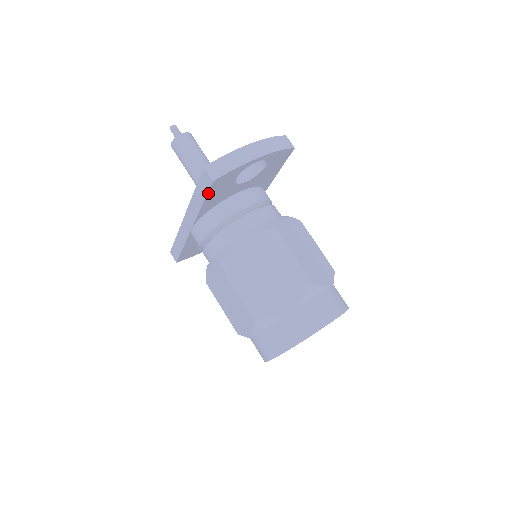
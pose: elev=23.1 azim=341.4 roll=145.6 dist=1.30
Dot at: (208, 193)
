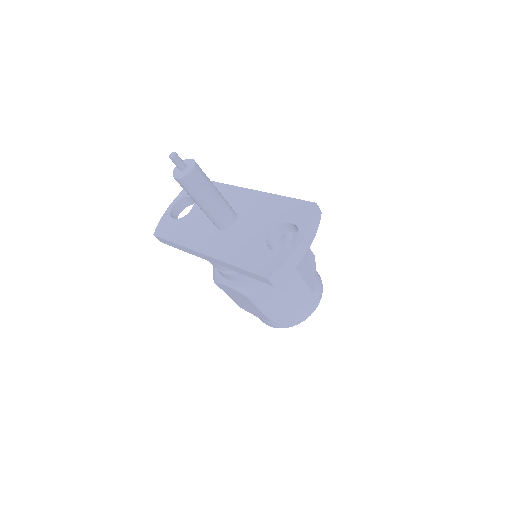
Dot at: (259, 280)
